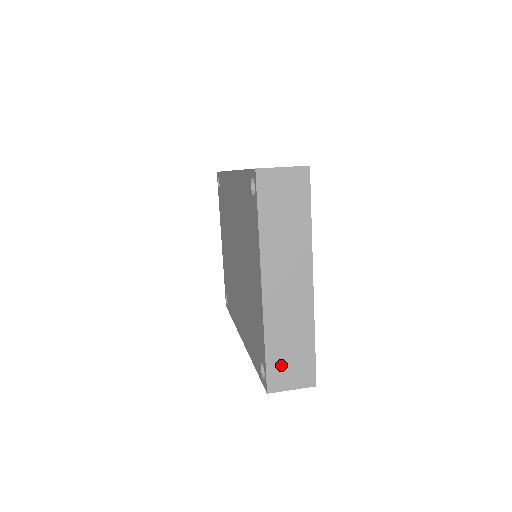
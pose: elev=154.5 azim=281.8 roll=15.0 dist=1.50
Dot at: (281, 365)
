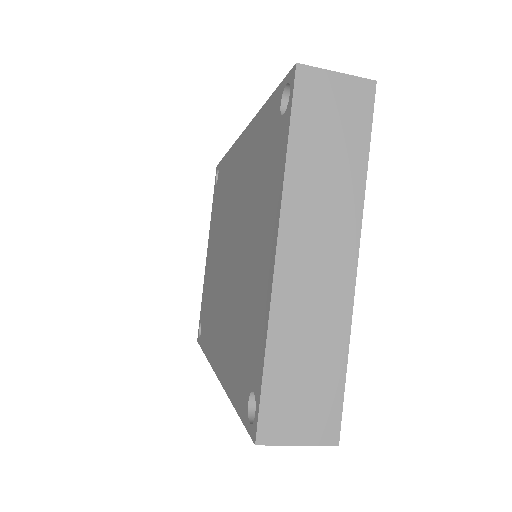
Dot at: (286, 396)
